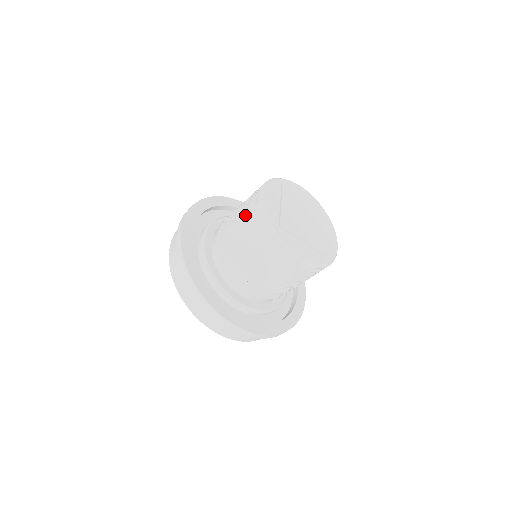
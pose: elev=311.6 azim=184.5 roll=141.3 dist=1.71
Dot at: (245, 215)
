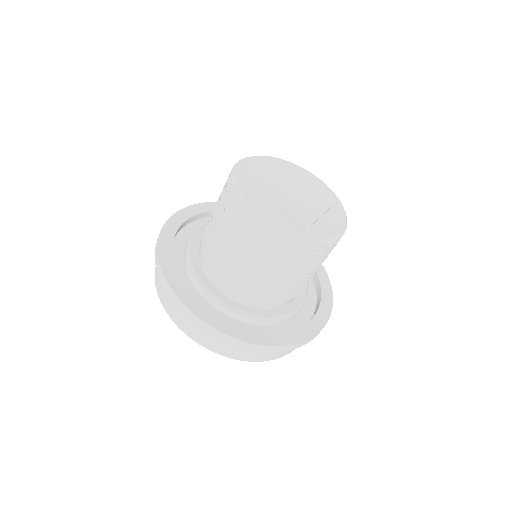
Dot at: (257, 249)
